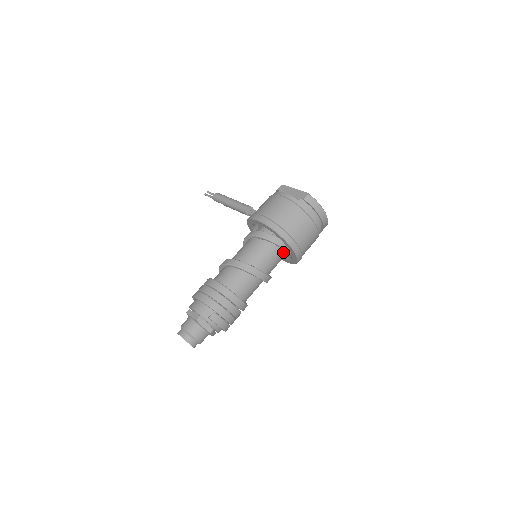
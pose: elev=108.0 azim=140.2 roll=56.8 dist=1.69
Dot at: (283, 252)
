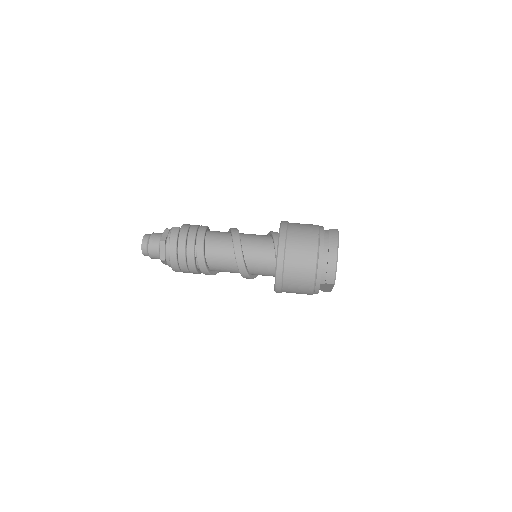
Dot at: (274, 254)
